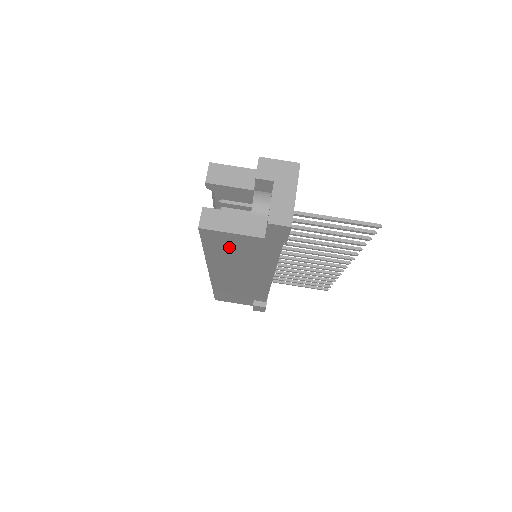
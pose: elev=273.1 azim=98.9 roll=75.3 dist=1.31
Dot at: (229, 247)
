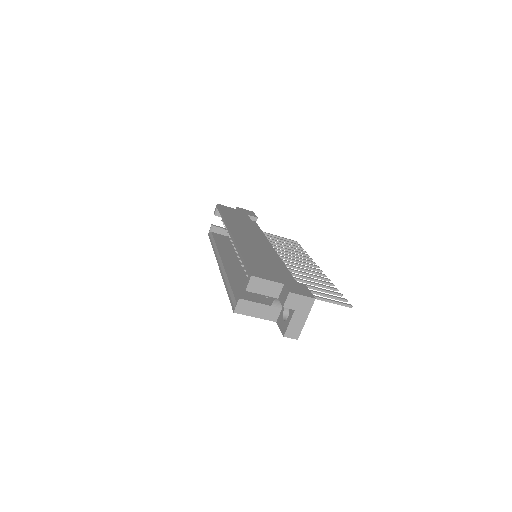
Dot at: occluded
